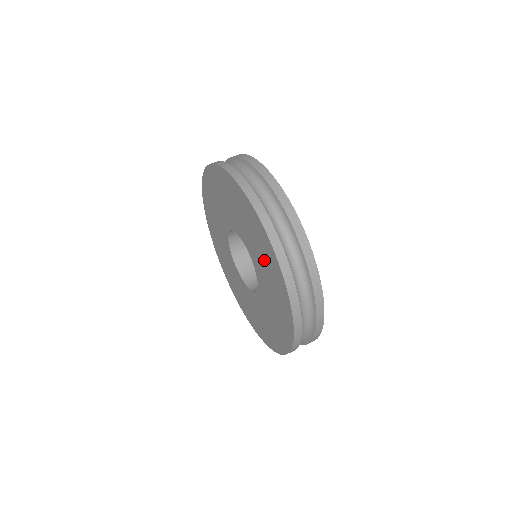
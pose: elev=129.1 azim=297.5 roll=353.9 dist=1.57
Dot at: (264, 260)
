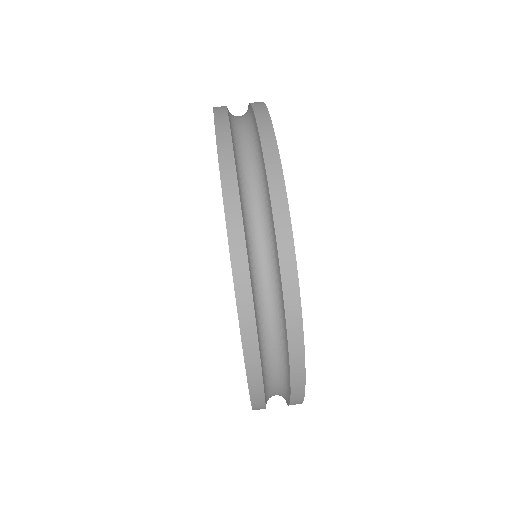
Dot at: occluded
